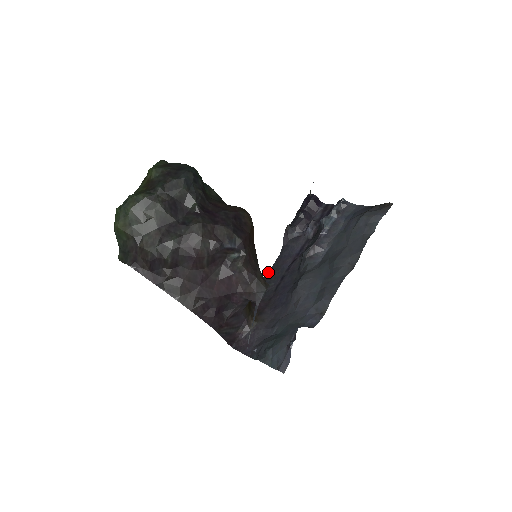
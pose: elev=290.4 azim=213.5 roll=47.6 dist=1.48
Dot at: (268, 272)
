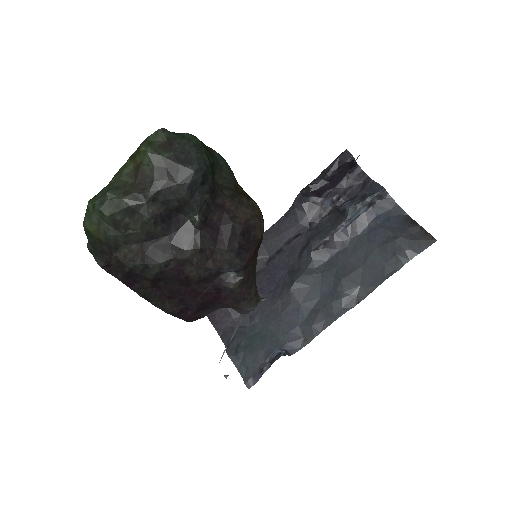
Dot at: (265, 232)
